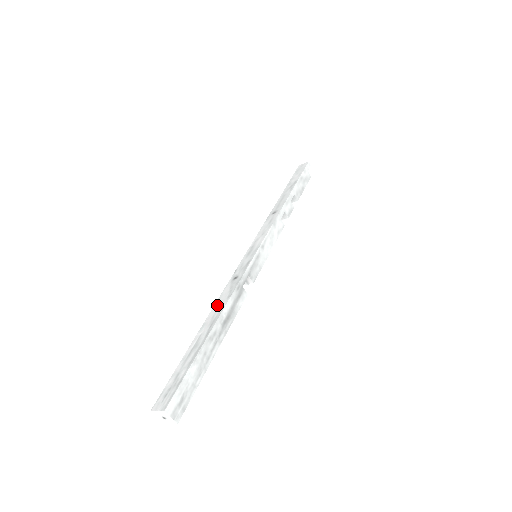
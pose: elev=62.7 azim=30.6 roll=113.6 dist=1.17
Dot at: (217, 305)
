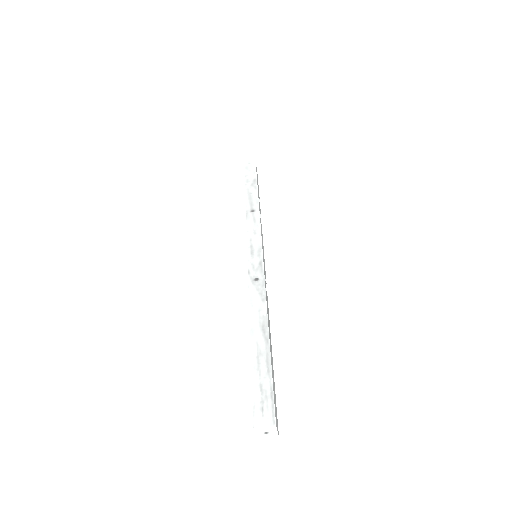
Dot at: (254, 308)
